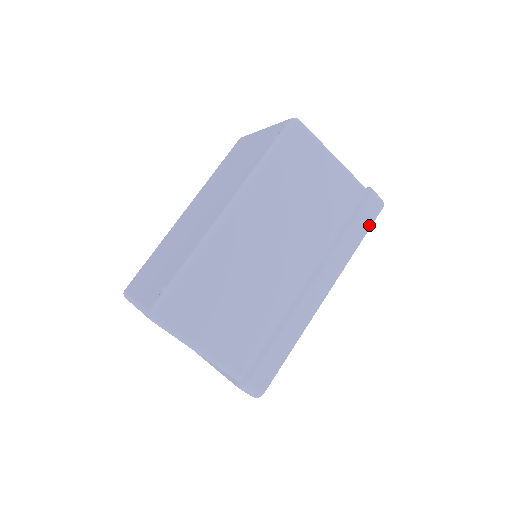
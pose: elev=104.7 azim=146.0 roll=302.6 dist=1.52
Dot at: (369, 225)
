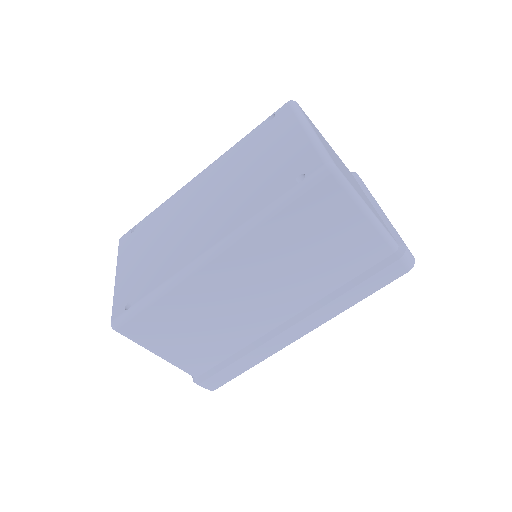
Dot at: (382, 285)
